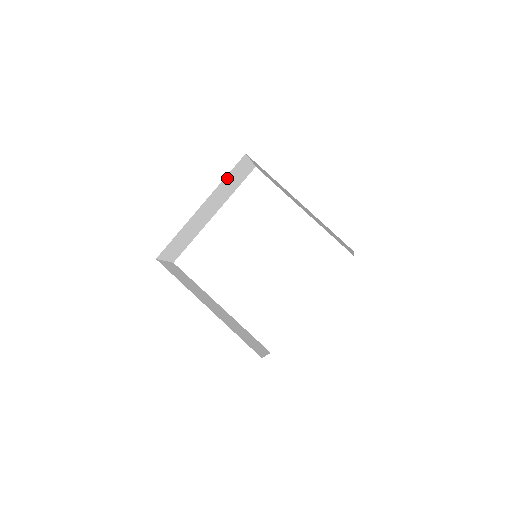
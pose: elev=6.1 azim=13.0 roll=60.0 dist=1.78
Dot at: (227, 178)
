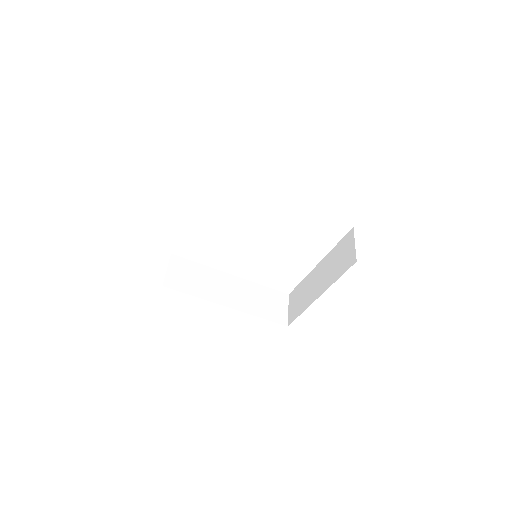
Dot at: occluded
